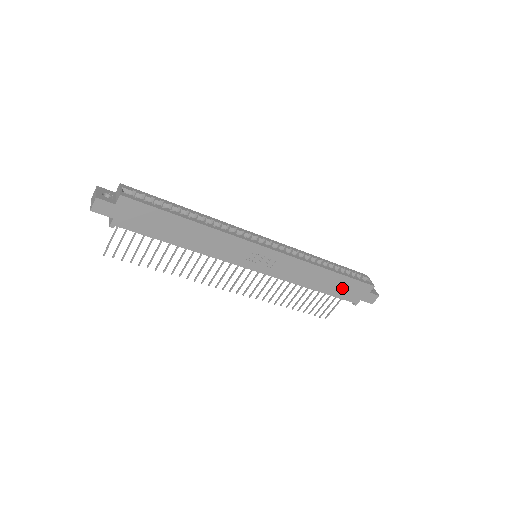
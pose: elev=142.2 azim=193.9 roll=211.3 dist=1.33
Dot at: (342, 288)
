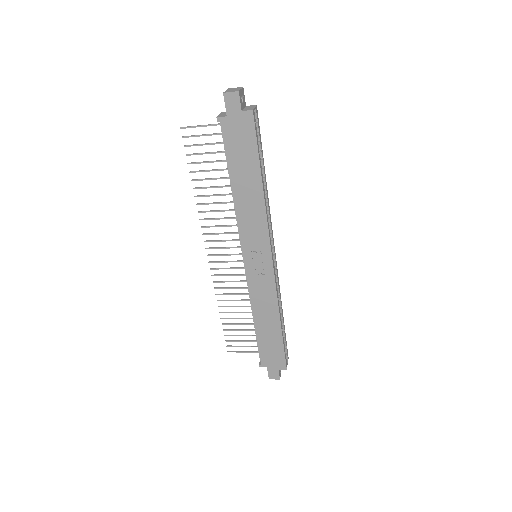
Dot at: (270, 345)
